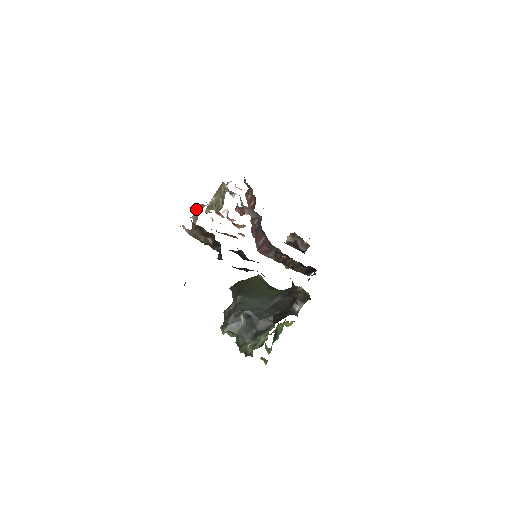
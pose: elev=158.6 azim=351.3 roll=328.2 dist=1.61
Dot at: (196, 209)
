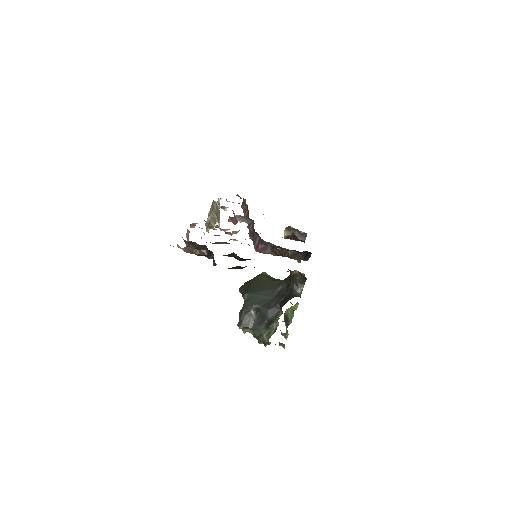
Dot at: (187, 229)
